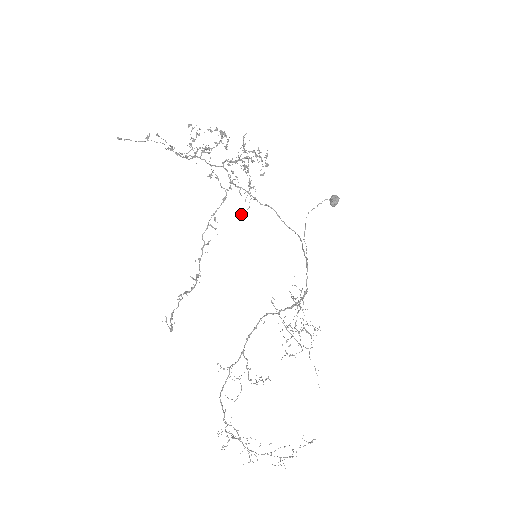
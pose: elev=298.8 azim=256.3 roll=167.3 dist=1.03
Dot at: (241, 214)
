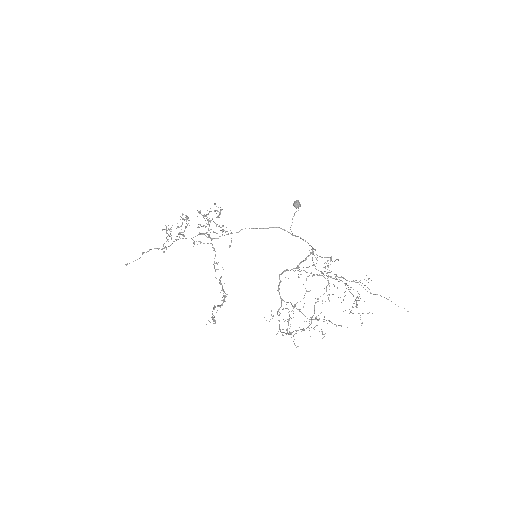
Dot at: occluded
